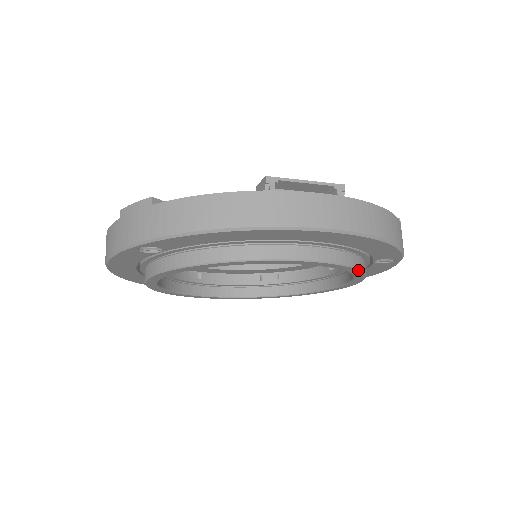
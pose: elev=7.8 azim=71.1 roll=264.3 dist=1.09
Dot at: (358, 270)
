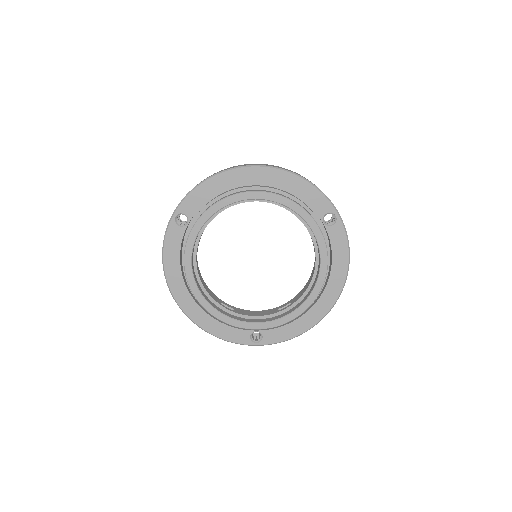
Dot at: (302, 209)
